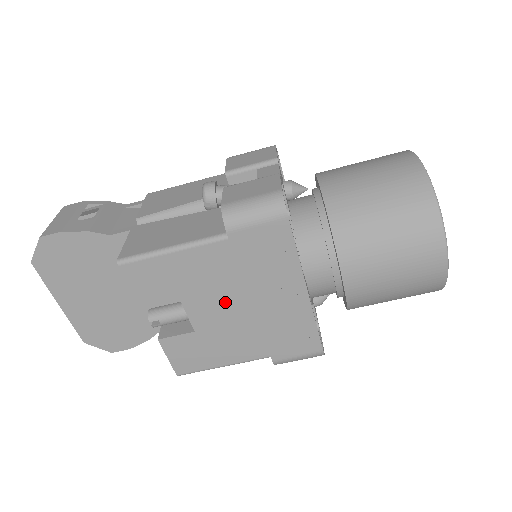
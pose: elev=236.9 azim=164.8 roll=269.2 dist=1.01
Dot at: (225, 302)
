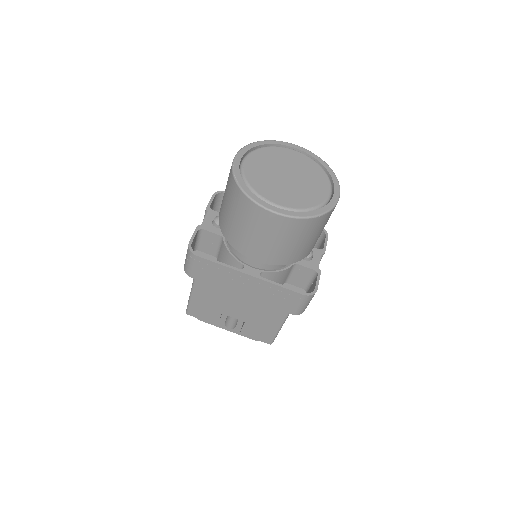
Dot at: (234, 303)
